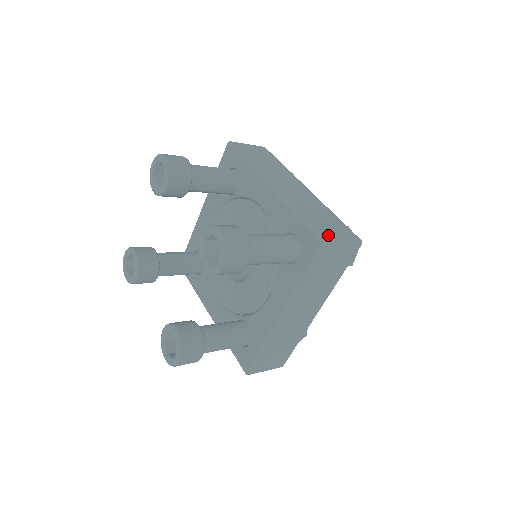
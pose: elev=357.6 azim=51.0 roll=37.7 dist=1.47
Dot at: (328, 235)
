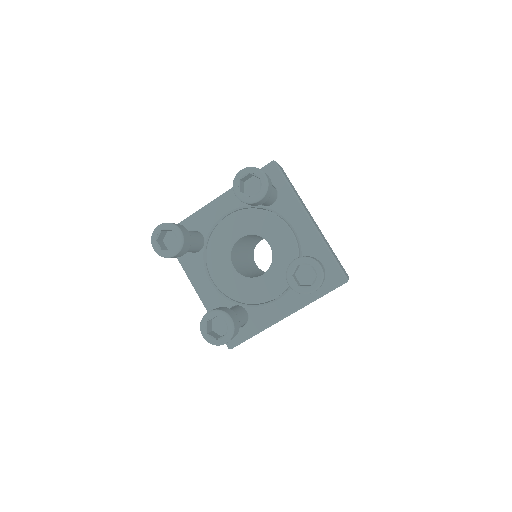
Dot at: (345, 273)
